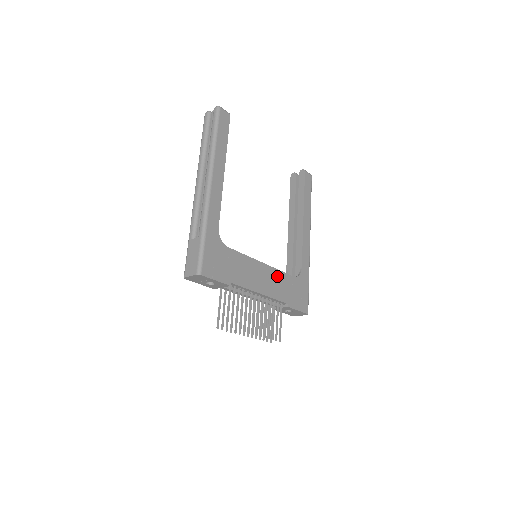
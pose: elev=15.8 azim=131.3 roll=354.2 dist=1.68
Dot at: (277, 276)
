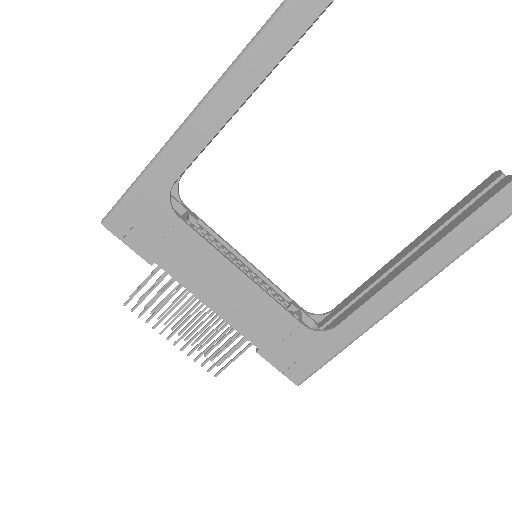
Dot at: (263, 305)
